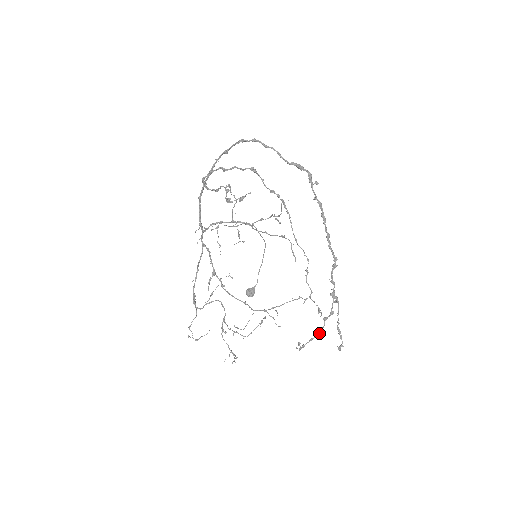
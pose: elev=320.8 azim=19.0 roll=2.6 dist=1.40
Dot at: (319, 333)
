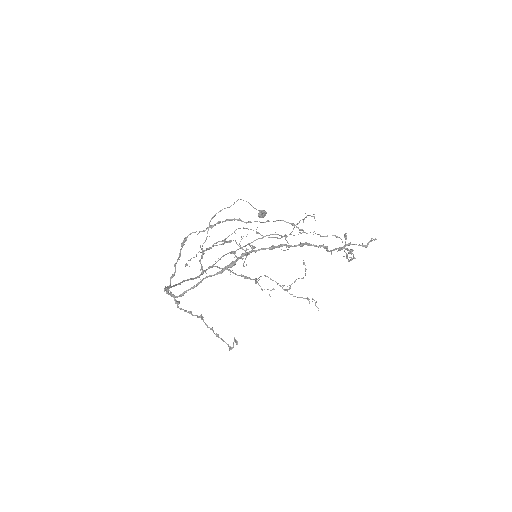
Dot at: (354, 258)
